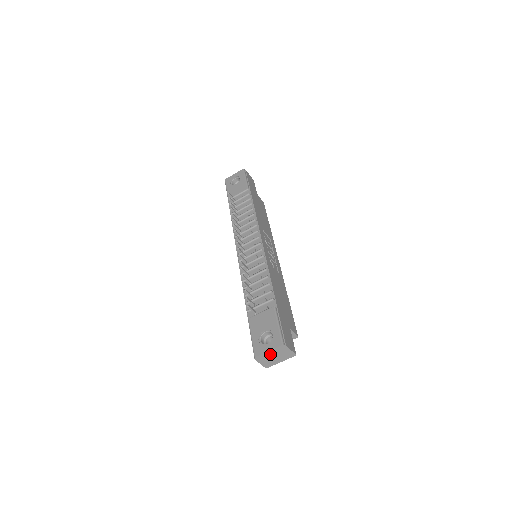
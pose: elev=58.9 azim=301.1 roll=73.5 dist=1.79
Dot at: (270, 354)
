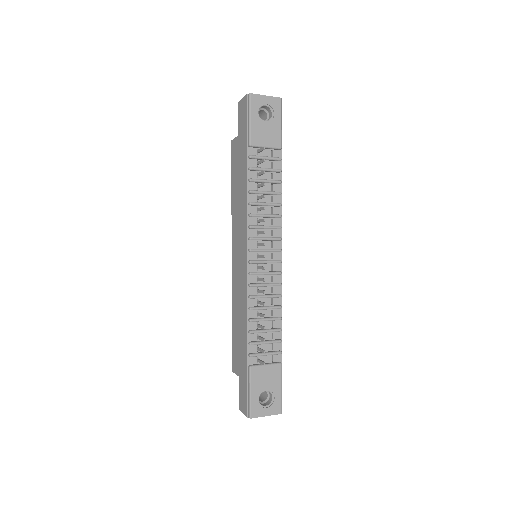
Dot at: occluded
